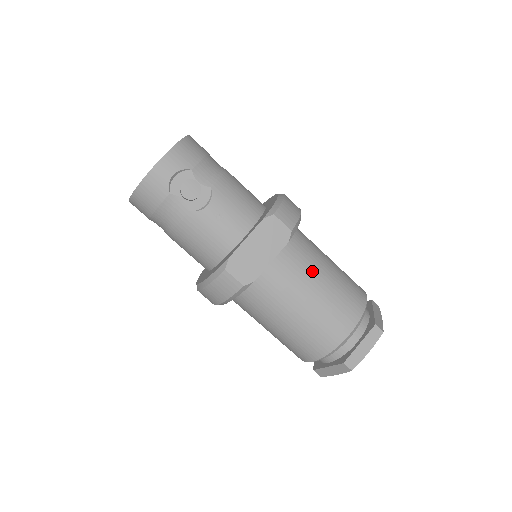
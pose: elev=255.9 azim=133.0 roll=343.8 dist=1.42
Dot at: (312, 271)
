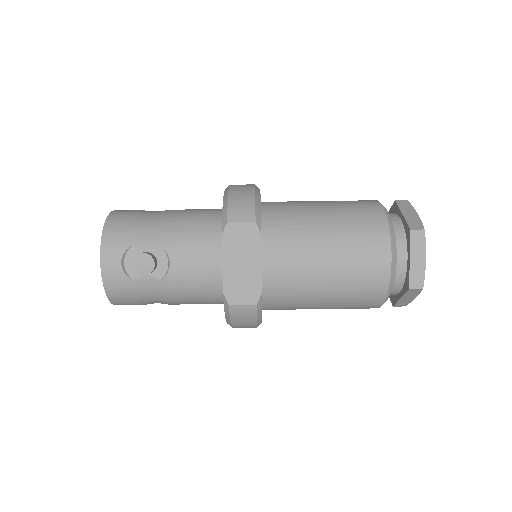
Dot at: (307, 236)
